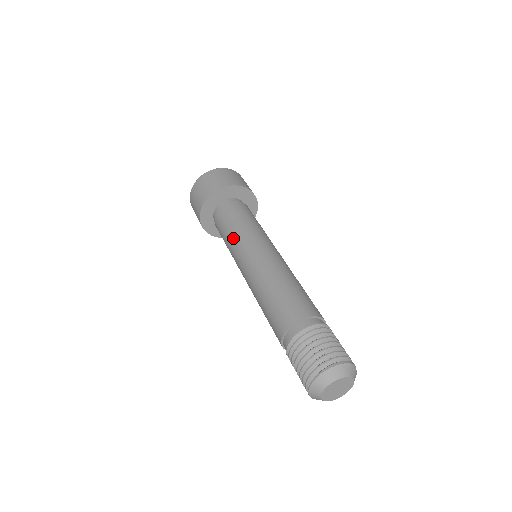
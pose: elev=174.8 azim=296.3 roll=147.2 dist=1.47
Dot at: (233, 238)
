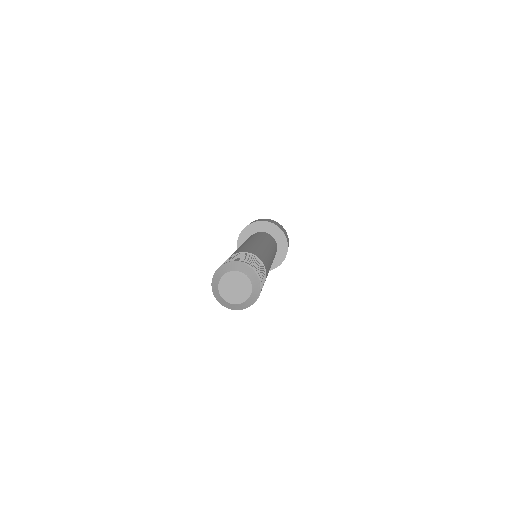
Dot at: occluded
